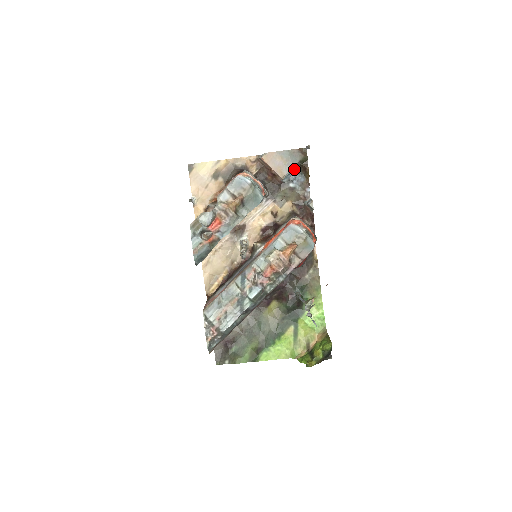
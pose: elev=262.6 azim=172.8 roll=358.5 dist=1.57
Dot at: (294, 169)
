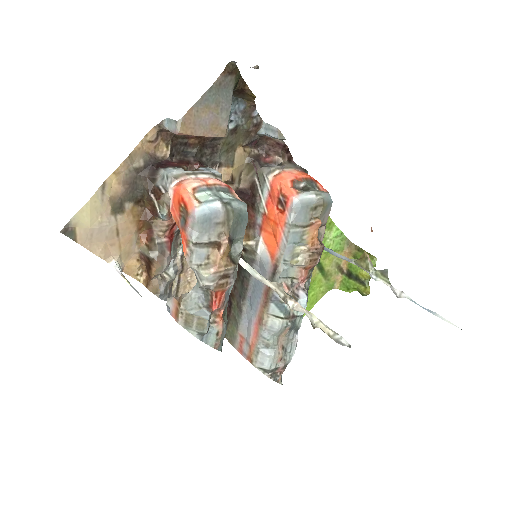
Dot at: occluded
